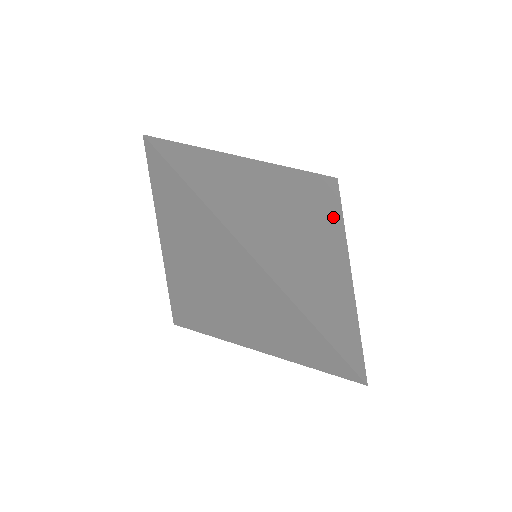
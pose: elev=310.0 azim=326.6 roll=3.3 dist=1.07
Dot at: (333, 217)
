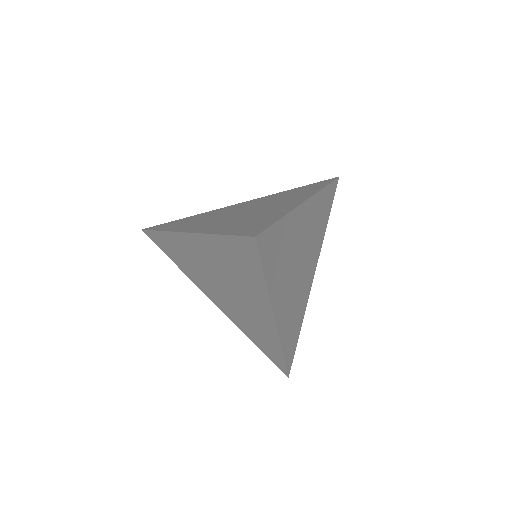
Dot at: (322, 233)
